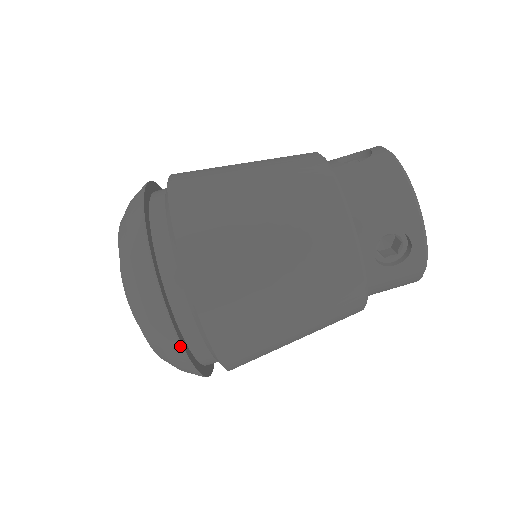
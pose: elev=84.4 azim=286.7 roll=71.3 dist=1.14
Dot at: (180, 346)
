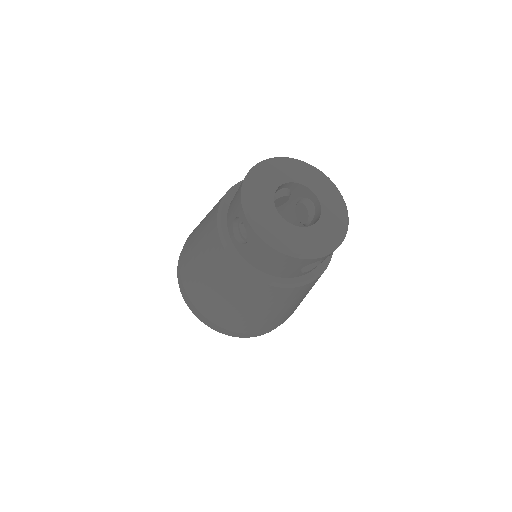
Dot at: occluded
